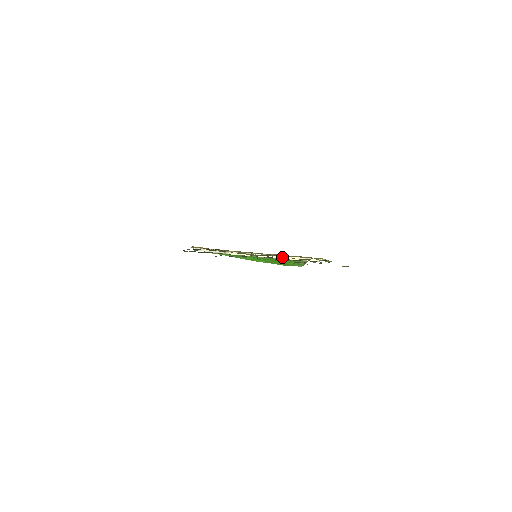
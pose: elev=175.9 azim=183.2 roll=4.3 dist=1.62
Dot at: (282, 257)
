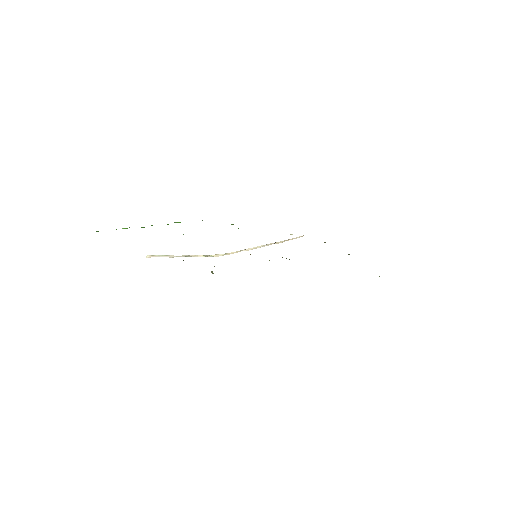
Dot at: (271, 244)
